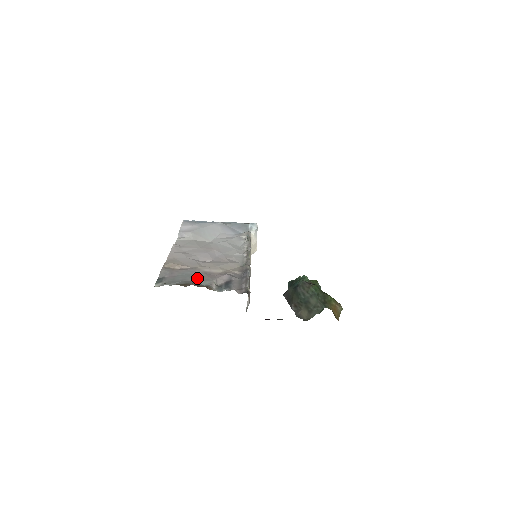
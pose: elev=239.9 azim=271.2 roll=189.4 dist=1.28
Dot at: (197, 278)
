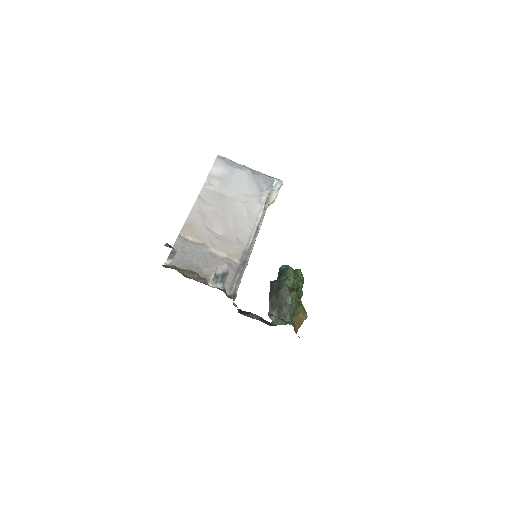
Dot at: (202, 261)
